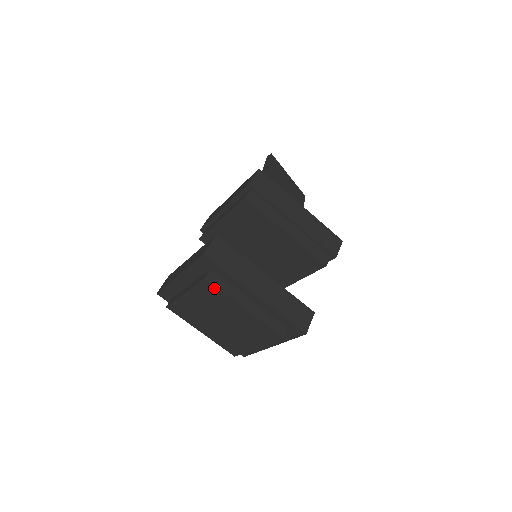
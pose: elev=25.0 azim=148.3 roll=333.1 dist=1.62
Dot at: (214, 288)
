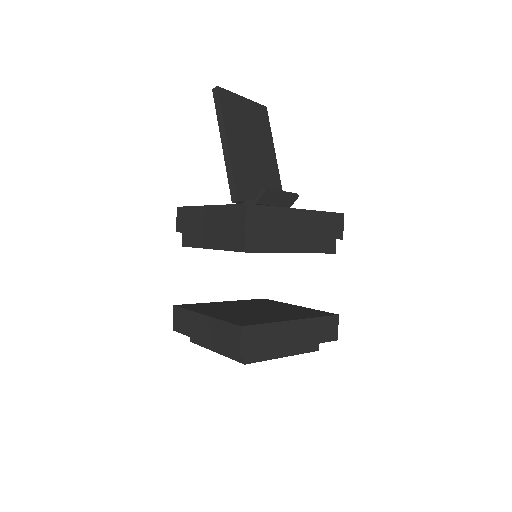
Dot at: (253, 361)
